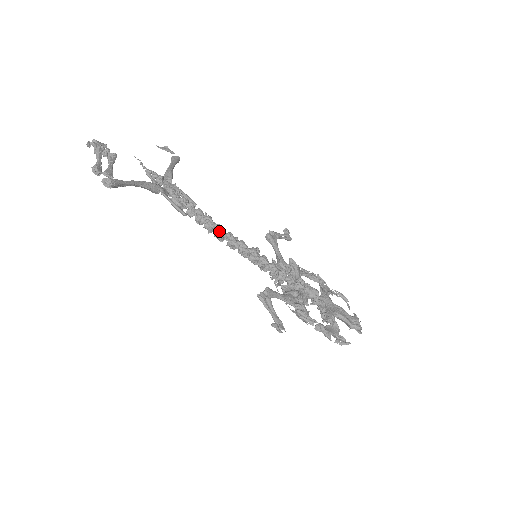
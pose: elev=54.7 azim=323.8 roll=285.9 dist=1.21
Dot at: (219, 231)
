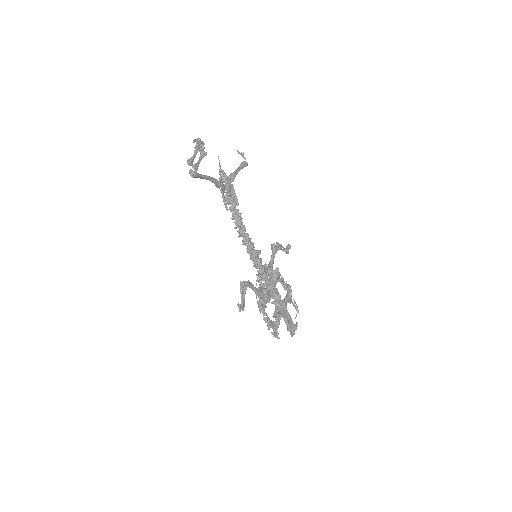
Dot at: (242, 230)
